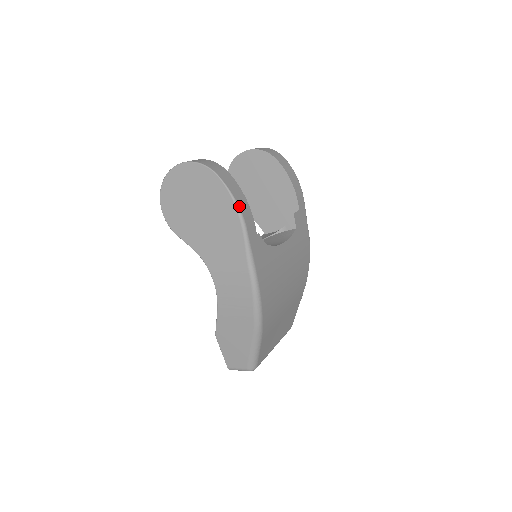
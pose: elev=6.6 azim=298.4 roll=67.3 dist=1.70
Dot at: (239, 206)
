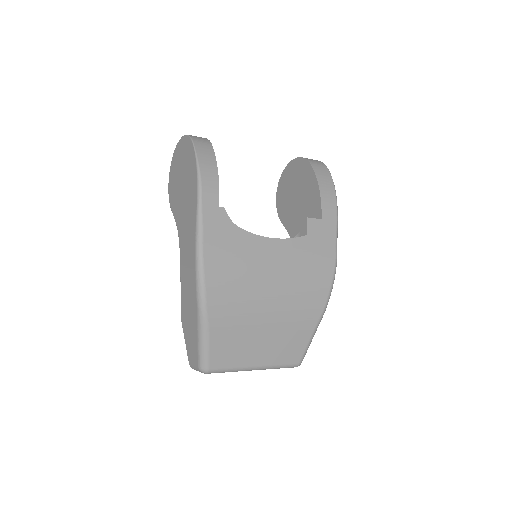
Dot at: (200, 171)
